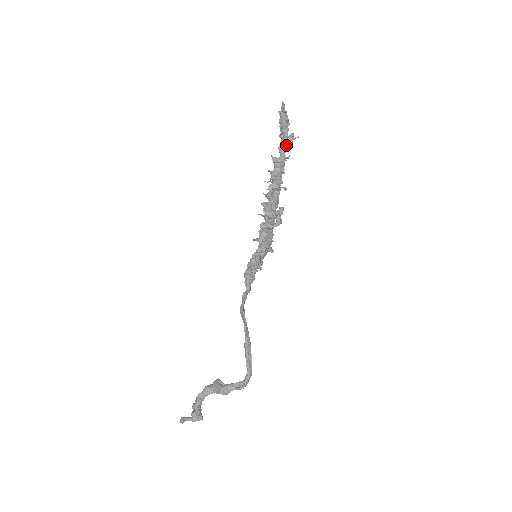
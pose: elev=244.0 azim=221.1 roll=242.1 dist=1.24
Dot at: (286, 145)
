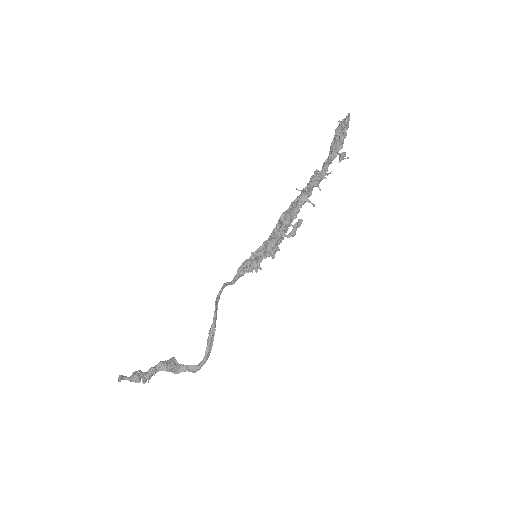
Dot at: (332, 160)
